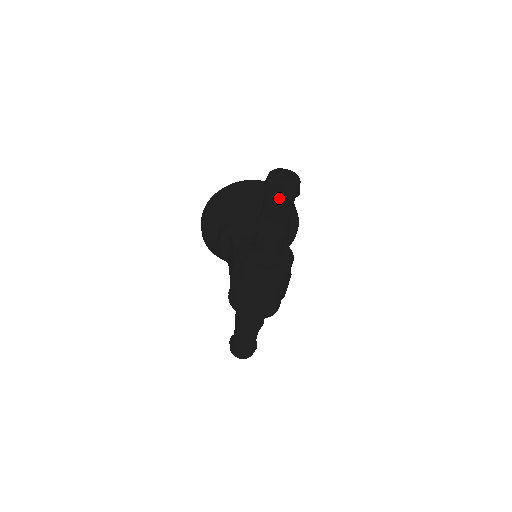
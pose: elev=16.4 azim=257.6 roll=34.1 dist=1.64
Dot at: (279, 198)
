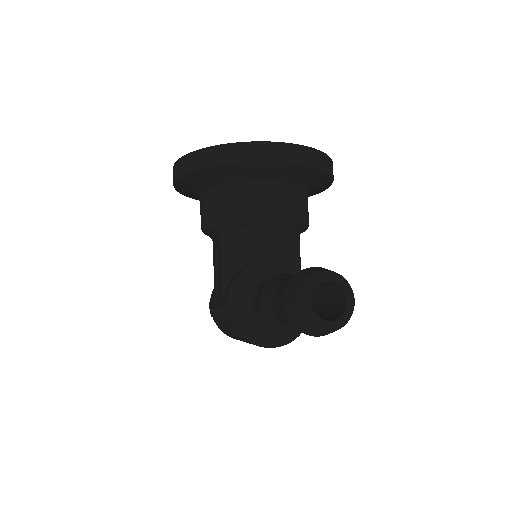
Dot at: occluded
